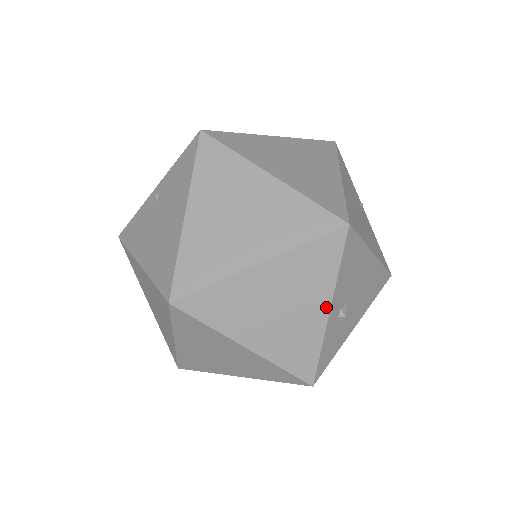
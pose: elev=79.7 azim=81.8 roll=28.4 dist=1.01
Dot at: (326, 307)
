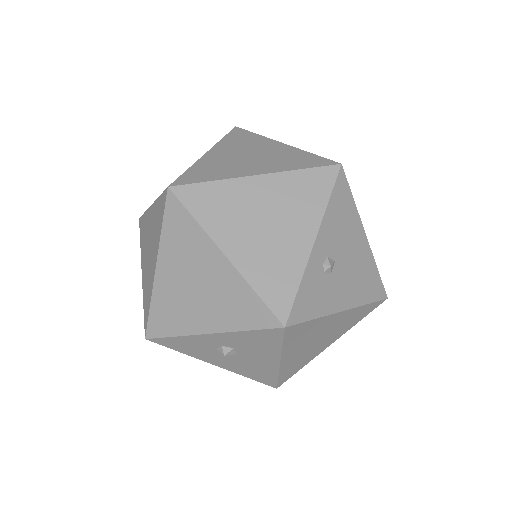
Dot at: (312, 236)
